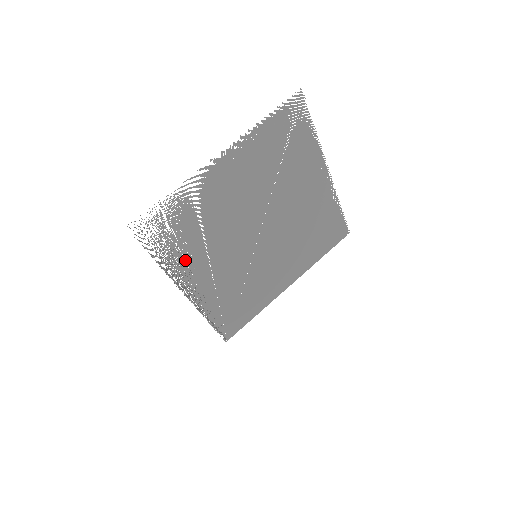
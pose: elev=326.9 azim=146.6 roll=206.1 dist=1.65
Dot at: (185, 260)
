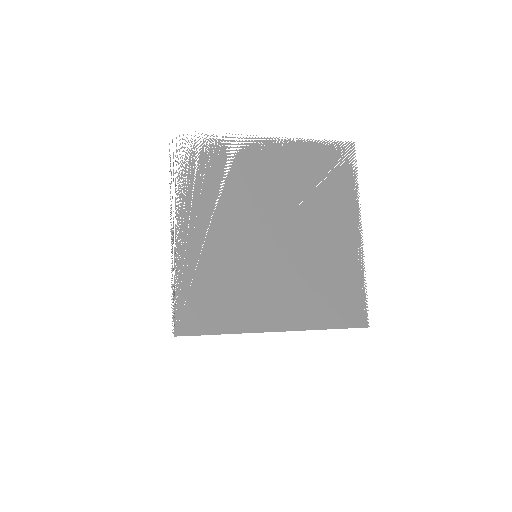
Dot at: occluded
